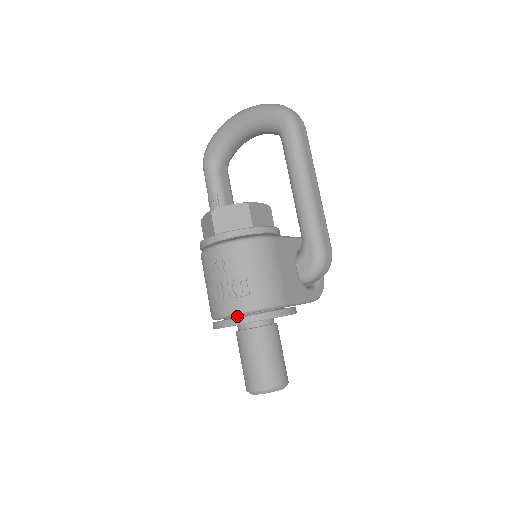
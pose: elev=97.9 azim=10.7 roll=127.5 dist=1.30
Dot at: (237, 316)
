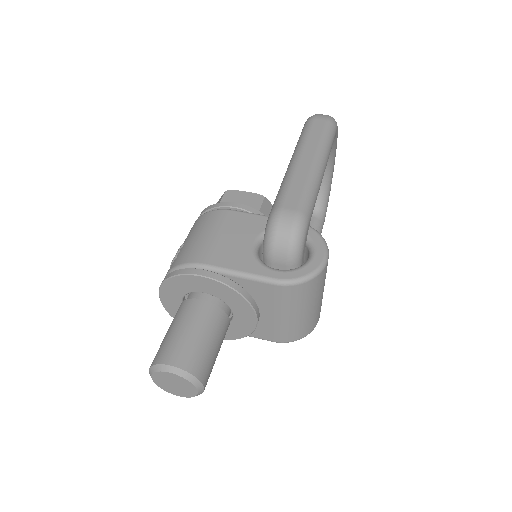
Dot at: occluded
